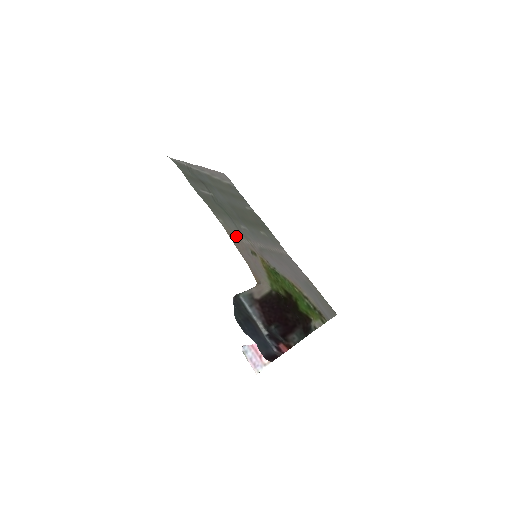
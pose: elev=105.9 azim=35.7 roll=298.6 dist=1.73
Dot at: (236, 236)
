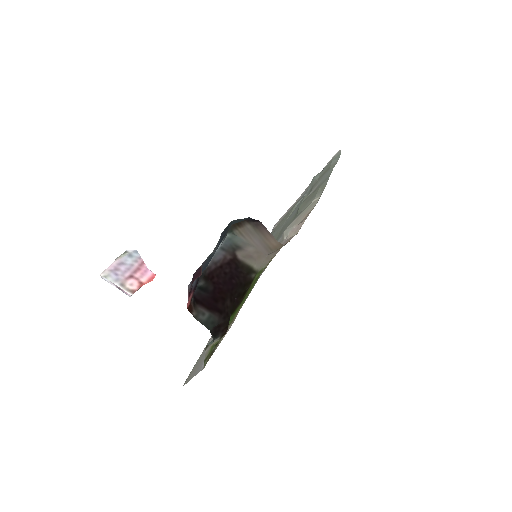
Dot at: occluded
